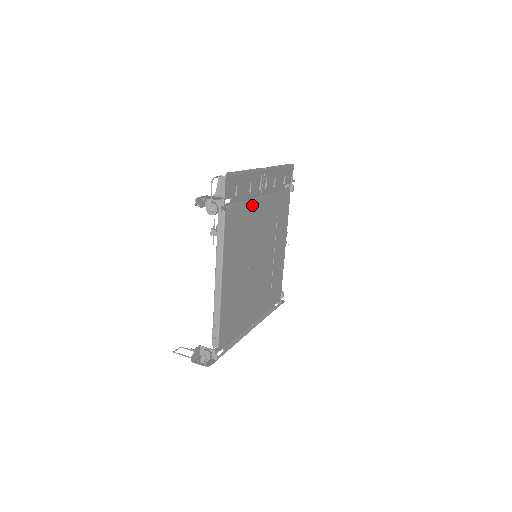
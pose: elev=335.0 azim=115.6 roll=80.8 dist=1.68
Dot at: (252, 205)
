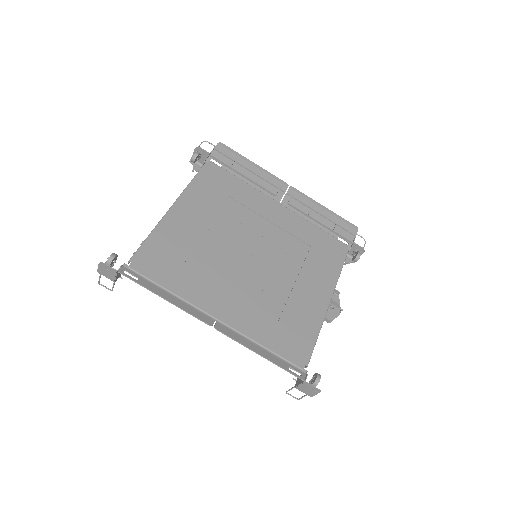
Dot at: (256, 194)
